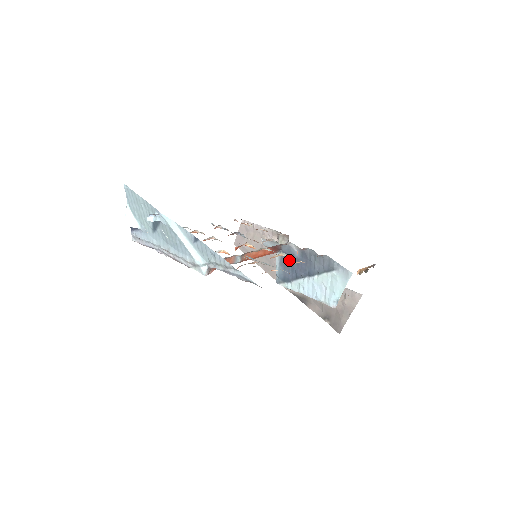
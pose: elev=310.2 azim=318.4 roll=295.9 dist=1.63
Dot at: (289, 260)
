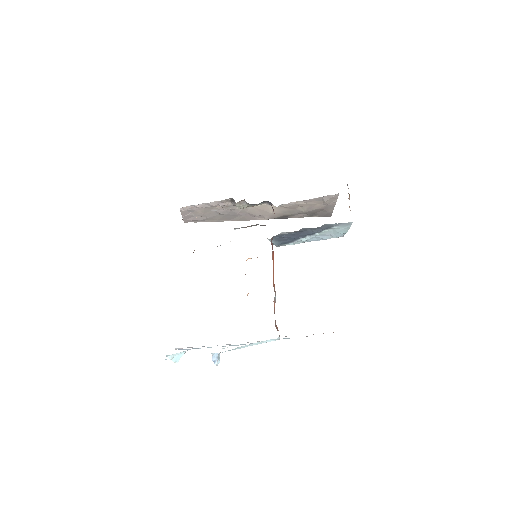
Dot at: (284, 237)
